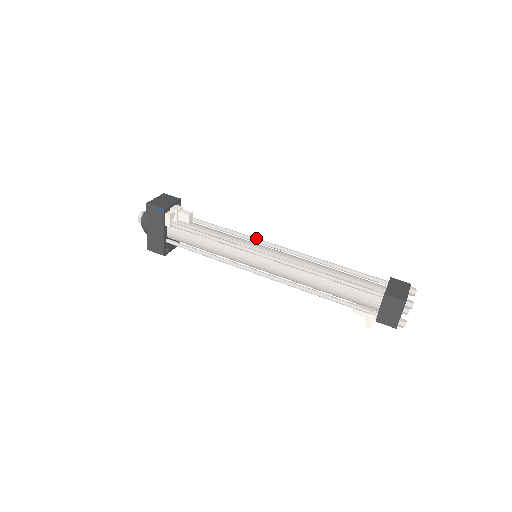
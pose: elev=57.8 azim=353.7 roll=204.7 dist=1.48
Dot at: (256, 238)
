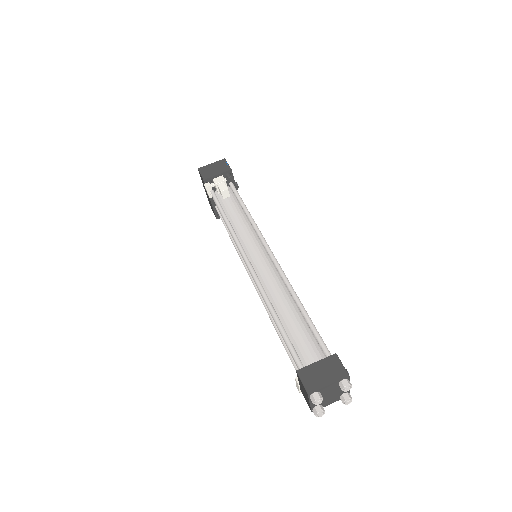
Dot at: (262, 237)
